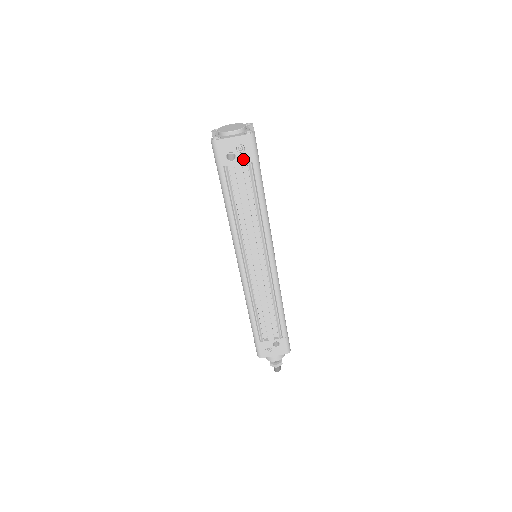
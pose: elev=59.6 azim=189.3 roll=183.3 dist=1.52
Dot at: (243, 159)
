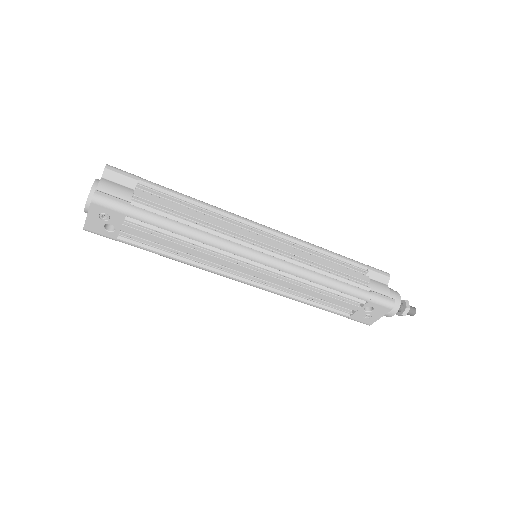
Dot at: (118, 221)
